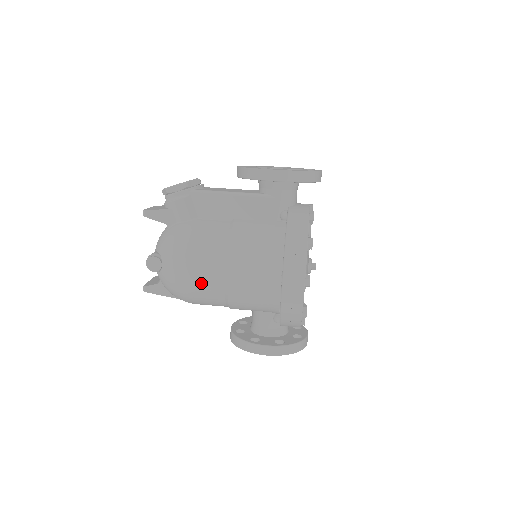
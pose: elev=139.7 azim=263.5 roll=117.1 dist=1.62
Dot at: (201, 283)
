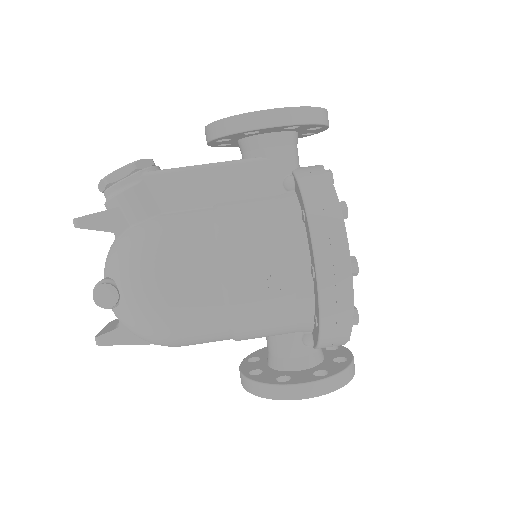
Dot at: (187, 308)
